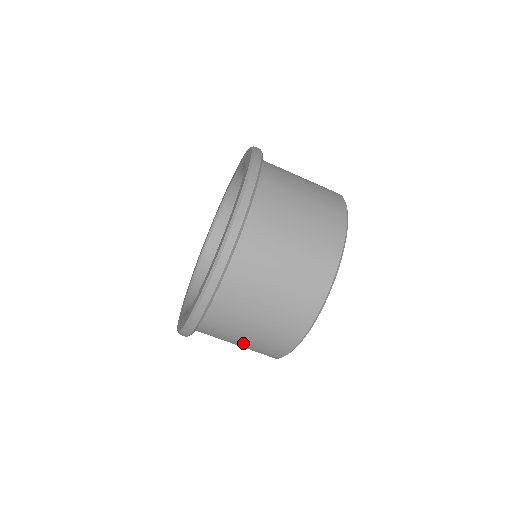
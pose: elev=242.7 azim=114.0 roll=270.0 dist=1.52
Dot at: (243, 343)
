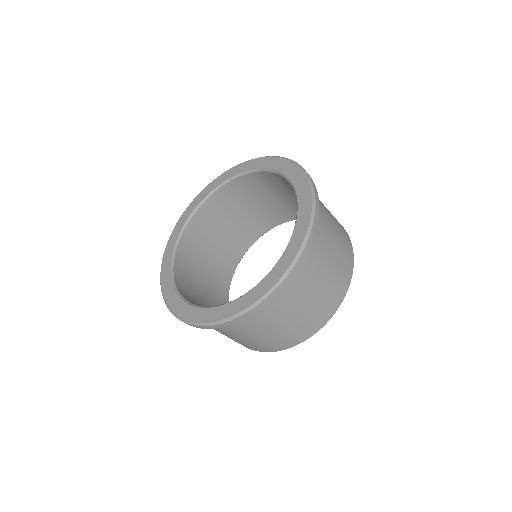
Dot at: occluded
